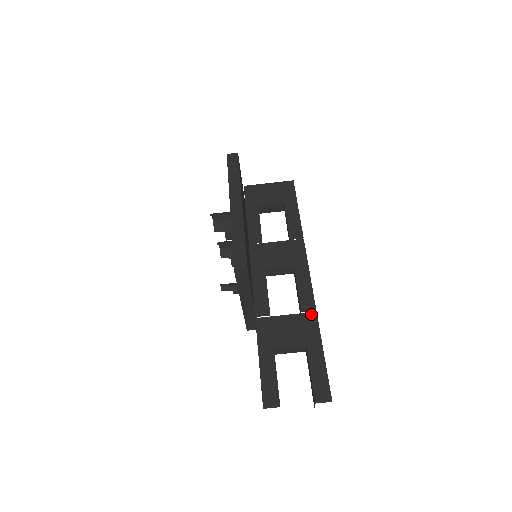
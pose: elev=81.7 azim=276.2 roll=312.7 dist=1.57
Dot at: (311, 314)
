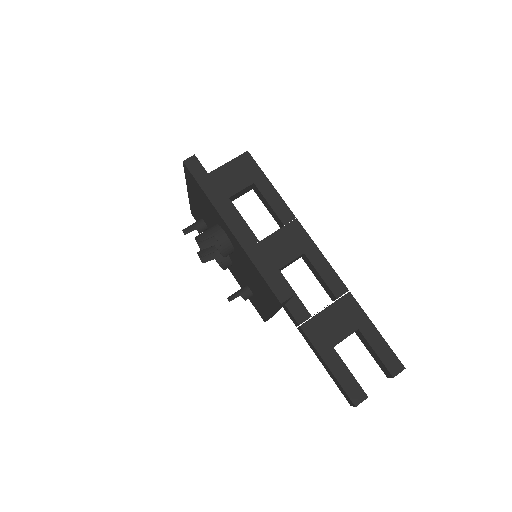
Dot at: (346, 296)
